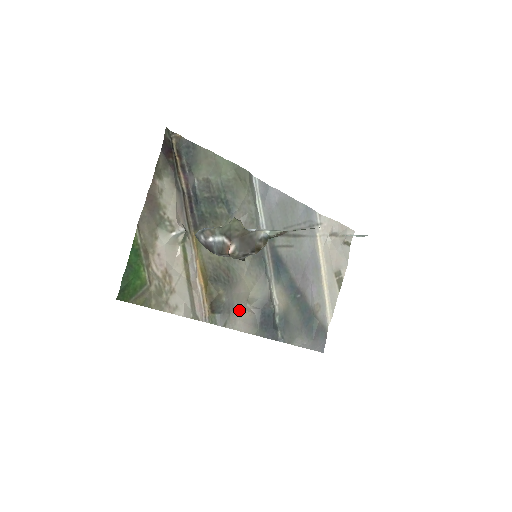
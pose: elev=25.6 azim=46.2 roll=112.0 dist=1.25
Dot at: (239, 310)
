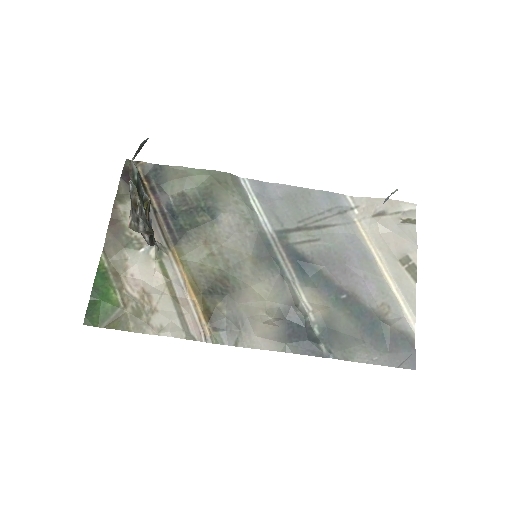
Dot at: (253, 324)
